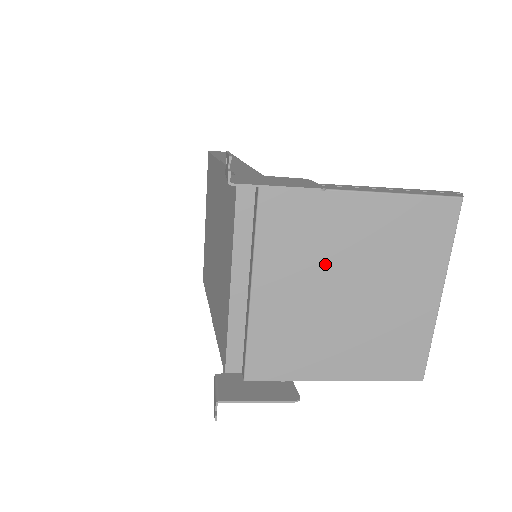
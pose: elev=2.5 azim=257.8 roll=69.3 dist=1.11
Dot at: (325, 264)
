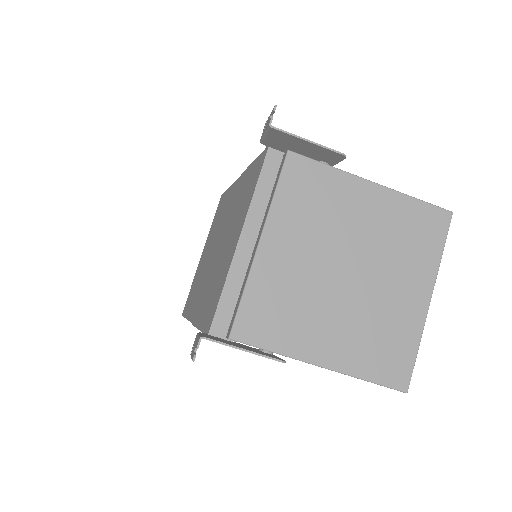
Dot at: (331, 236)
